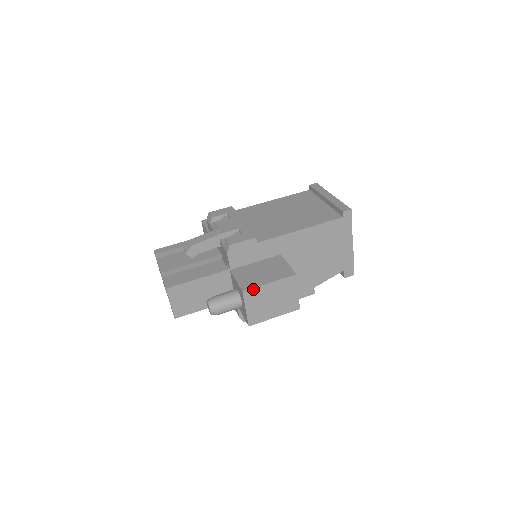
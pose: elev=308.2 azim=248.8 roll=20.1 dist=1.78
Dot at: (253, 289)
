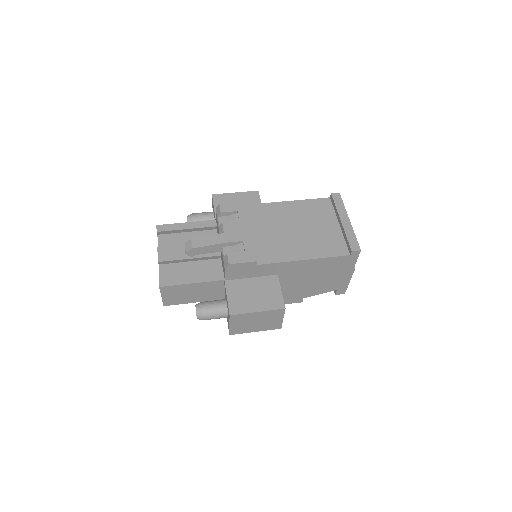
Dot at: (240, 314)
